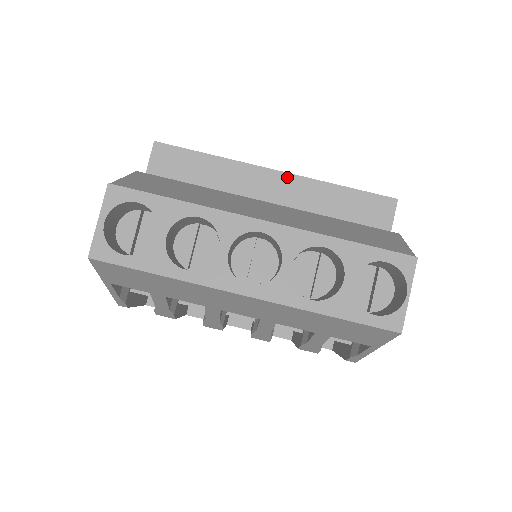
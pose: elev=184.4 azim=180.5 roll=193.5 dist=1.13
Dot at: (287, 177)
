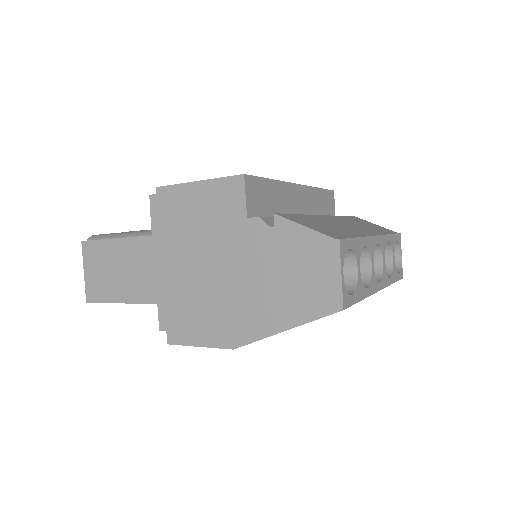
Dot at: (303, 188)
